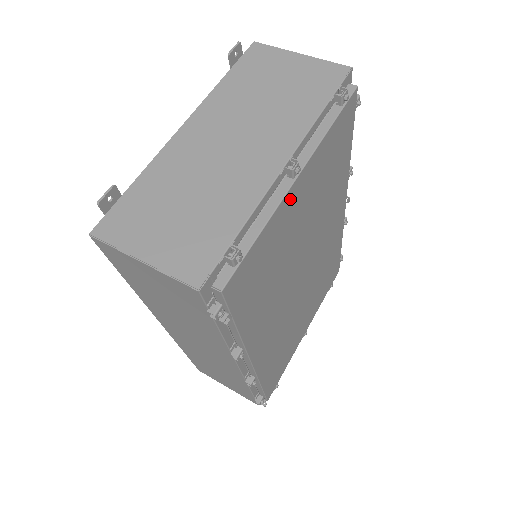
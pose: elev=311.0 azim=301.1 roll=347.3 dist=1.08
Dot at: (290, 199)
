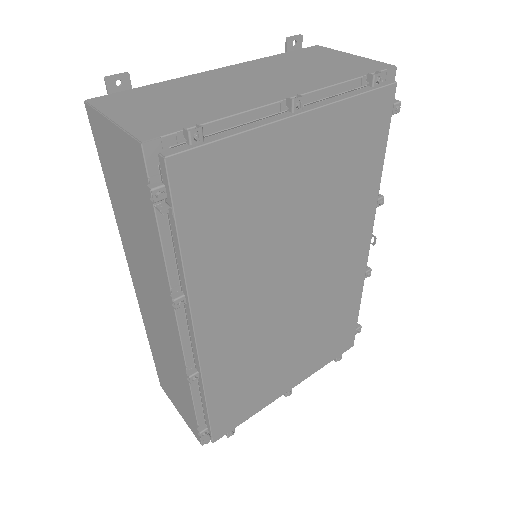
Dot at: (284, 135)
